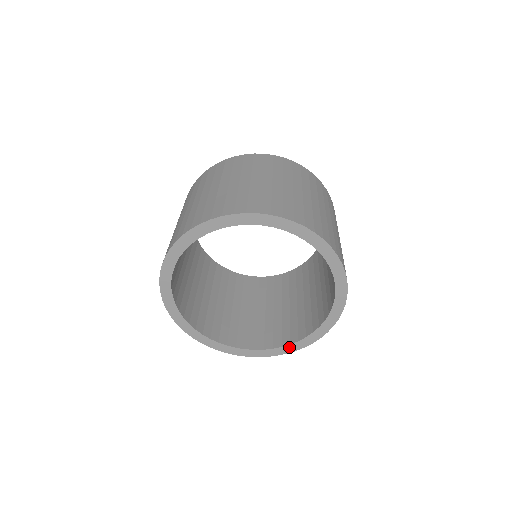
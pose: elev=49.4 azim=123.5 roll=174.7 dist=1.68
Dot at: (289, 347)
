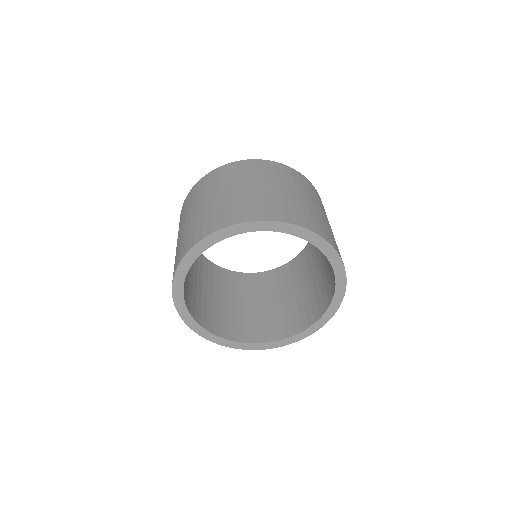
Dot at: (294, 338)
